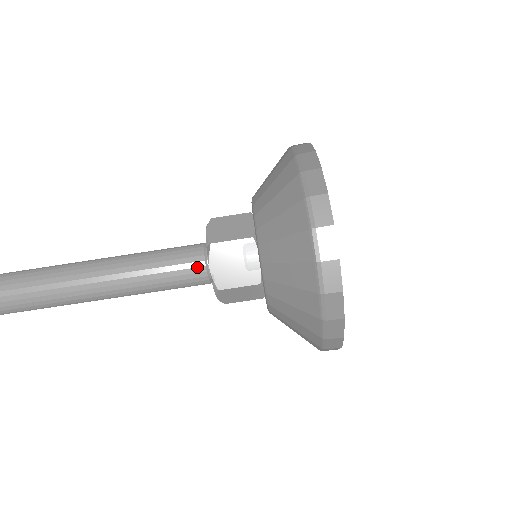
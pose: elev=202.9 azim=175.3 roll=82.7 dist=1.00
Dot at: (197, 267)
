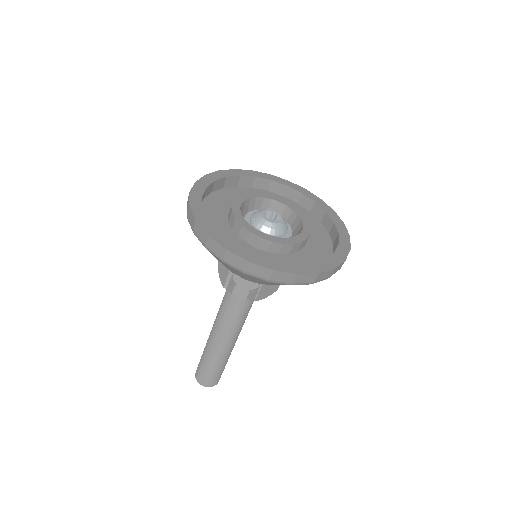
Dot at: occluded
